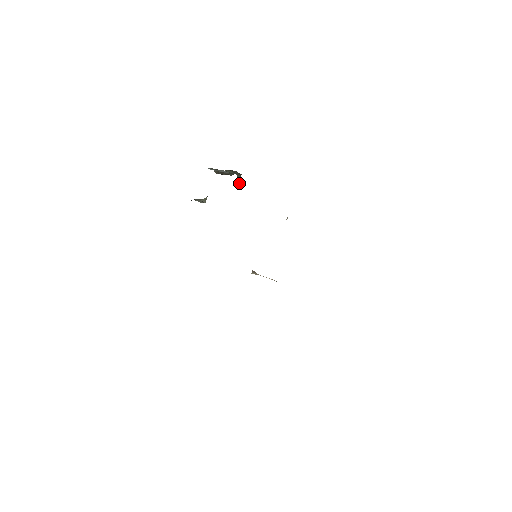
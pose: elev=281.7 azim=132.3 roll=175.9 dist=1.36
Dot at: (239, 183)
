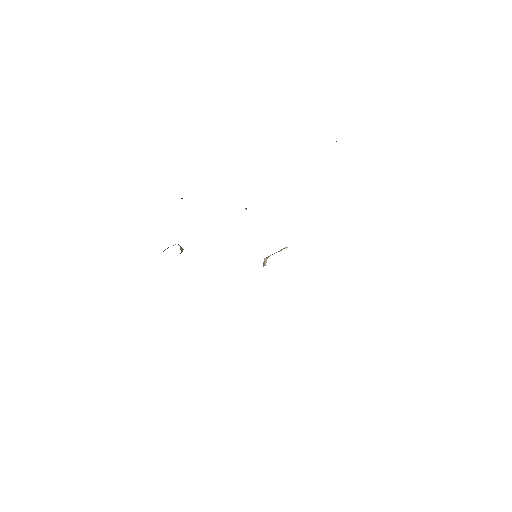
Dot at: occluded
